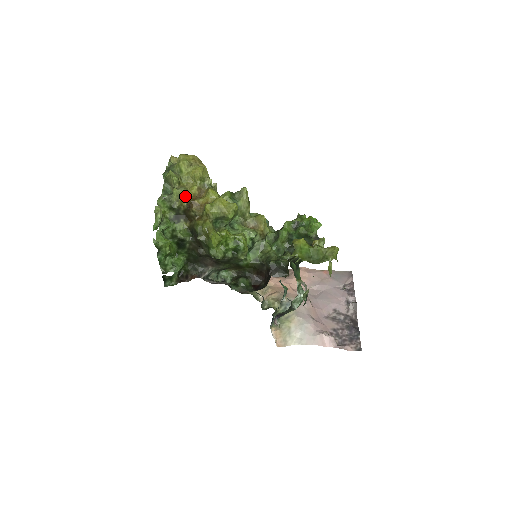
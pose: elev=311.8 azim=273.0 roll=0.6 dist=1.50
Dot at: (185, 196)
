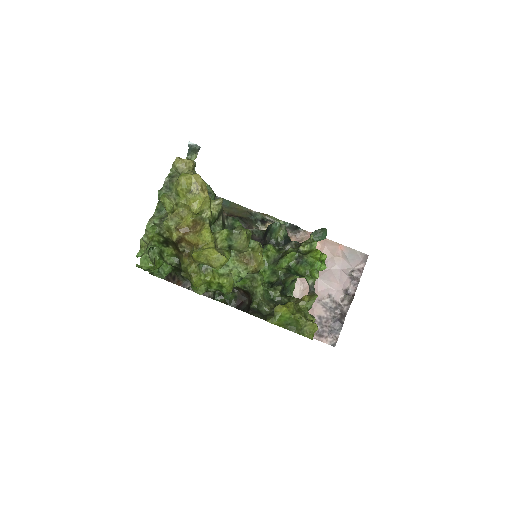
Dot at: (176, 229)
